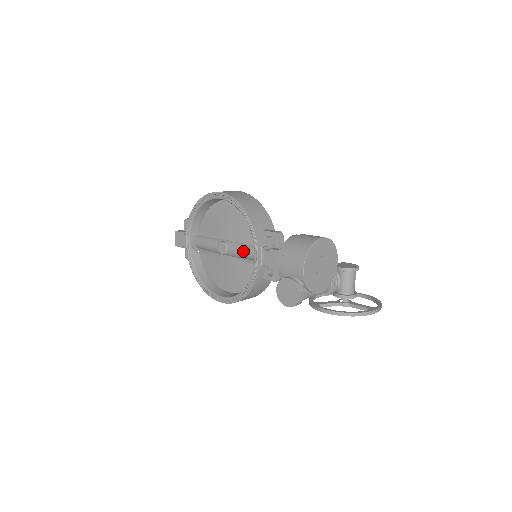
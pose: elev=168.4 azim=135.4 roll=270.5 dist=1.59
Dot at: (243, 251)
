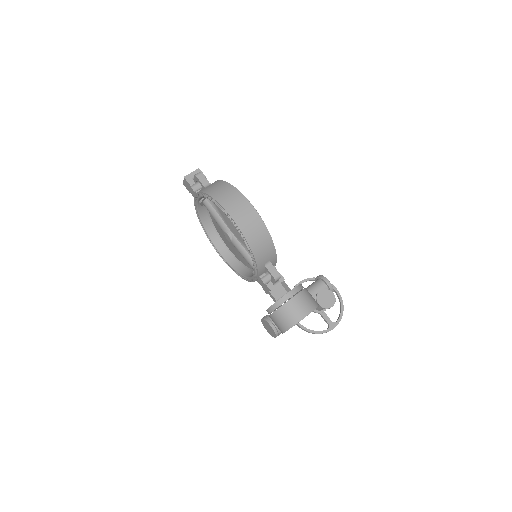
Dot at: (245, 258)
